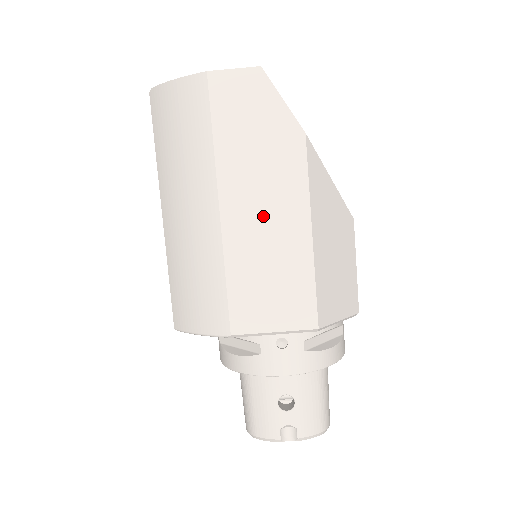
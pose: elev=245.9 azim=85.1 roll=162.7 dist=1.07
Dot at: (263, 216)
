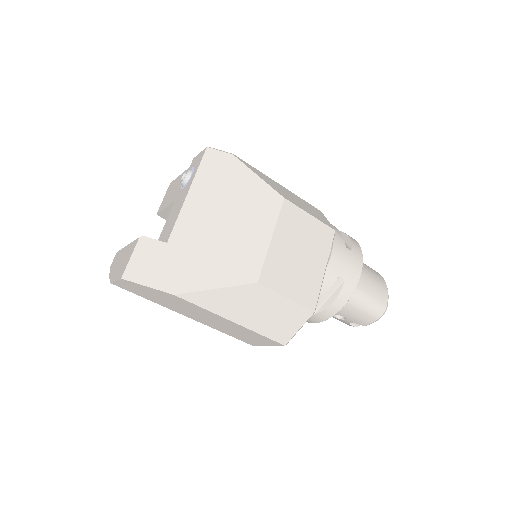
Dot at: (206, 318)
